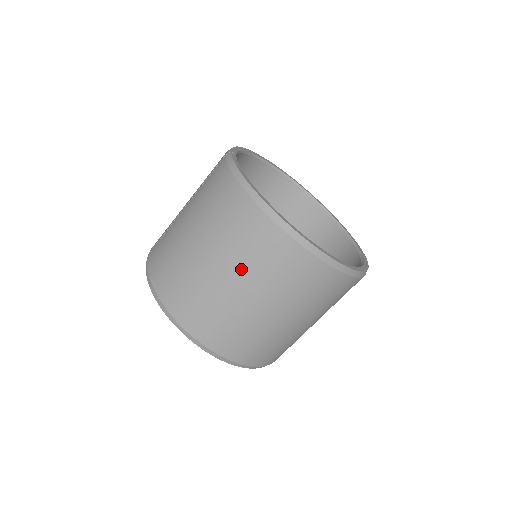
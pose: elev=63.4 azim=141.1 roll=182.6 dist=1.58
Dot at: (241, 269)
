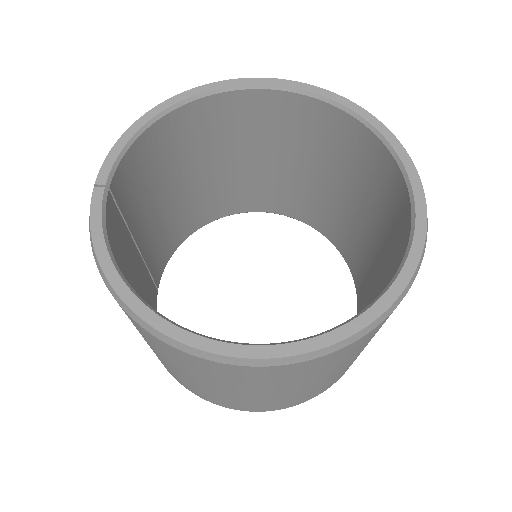
Dot at: (187, 372)
